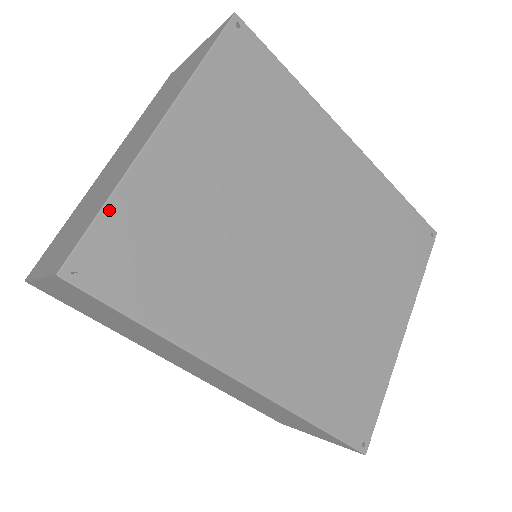
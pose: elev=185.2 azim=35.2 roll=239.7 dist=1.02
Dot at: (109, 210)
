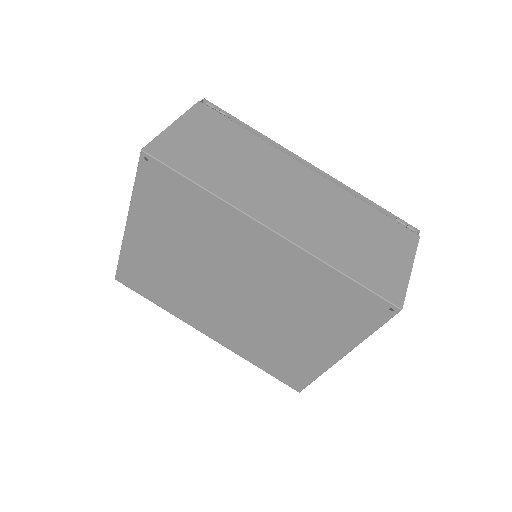
Dot at: (121, 260)
